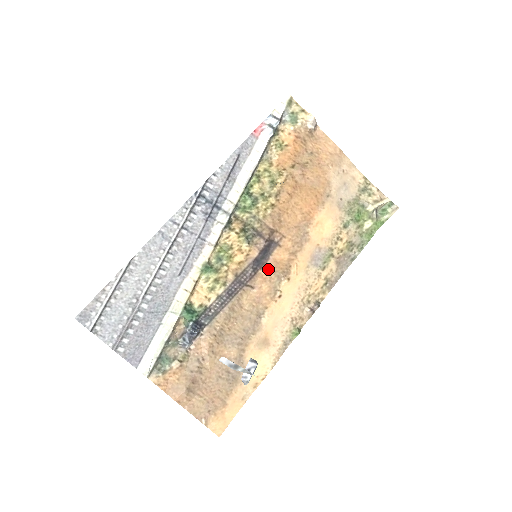
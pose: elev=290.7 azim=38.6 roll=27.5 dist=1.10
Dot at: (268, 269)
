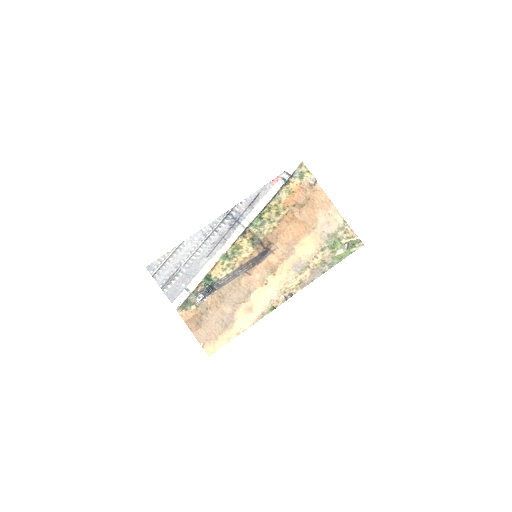
Dot at: (262, 266)
